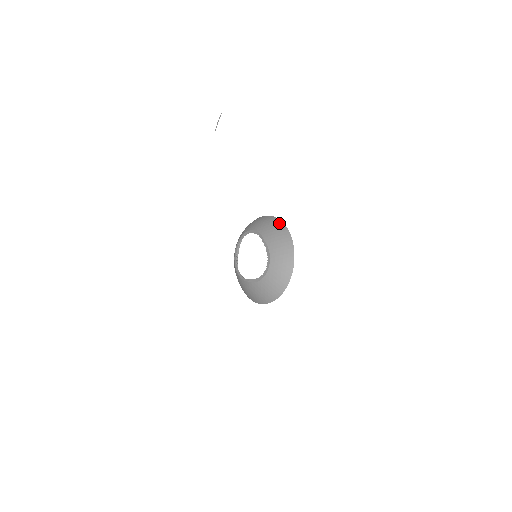
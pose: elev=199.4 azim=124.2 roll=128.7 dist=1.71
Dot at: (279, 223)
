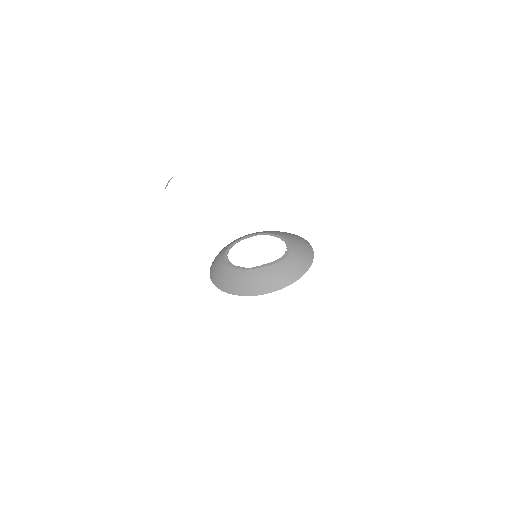
Dot at: occluded
